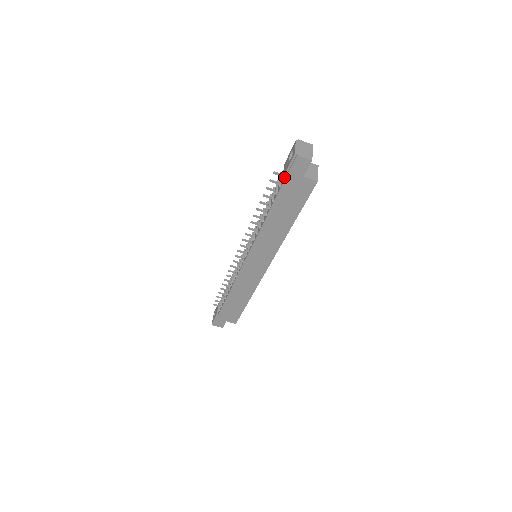
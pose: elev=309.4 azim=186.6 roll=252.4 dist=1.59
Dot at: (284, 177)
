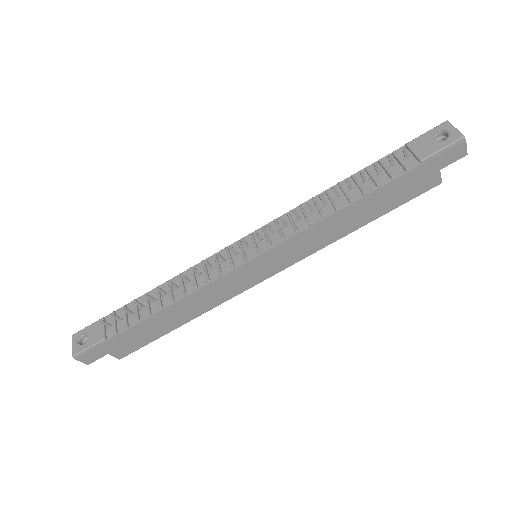
Dot at: (424, 160)
